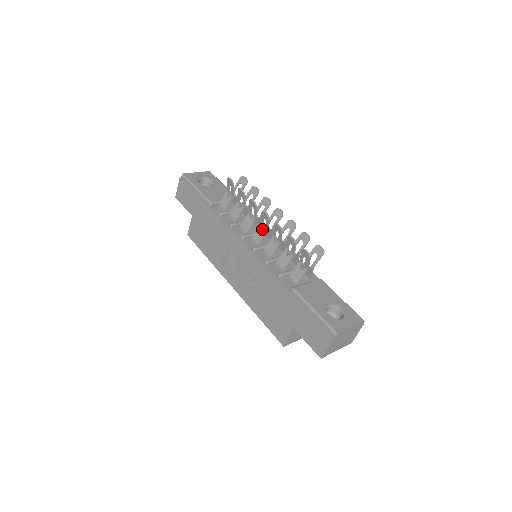
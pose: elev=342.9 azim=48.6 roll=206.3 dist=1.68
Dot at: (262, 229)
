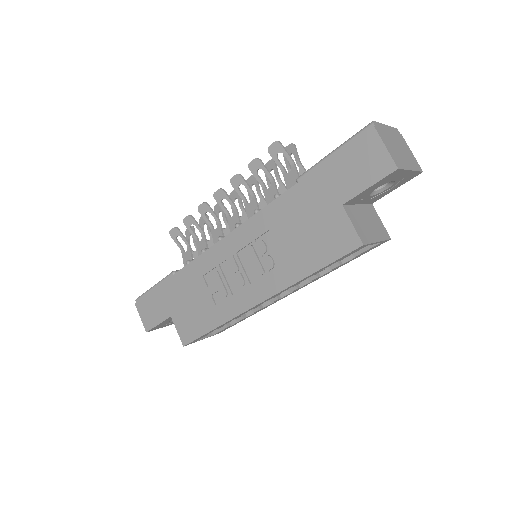
Dot at: occluded
